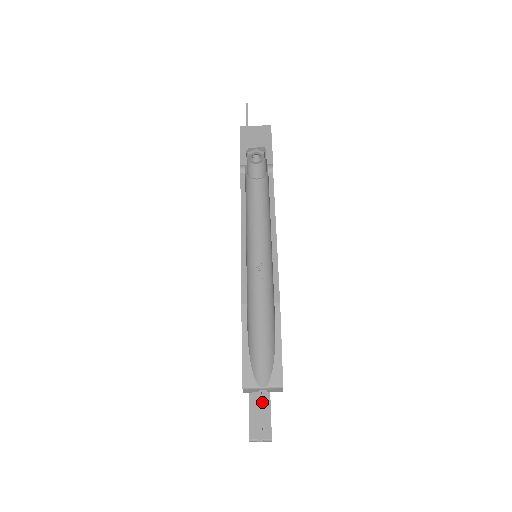
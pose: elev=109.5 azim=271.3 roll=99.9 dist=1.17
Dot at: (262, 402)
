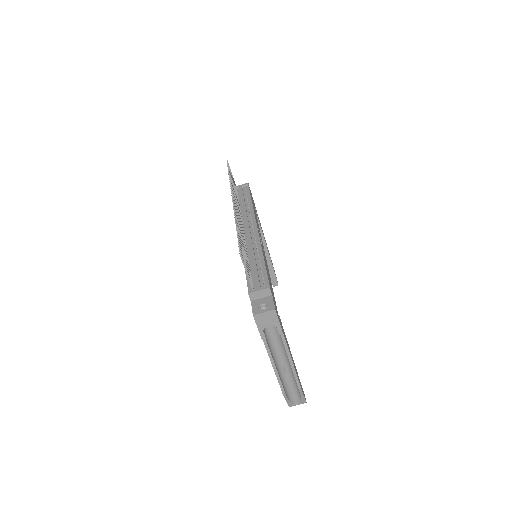
Dot at: occluded
